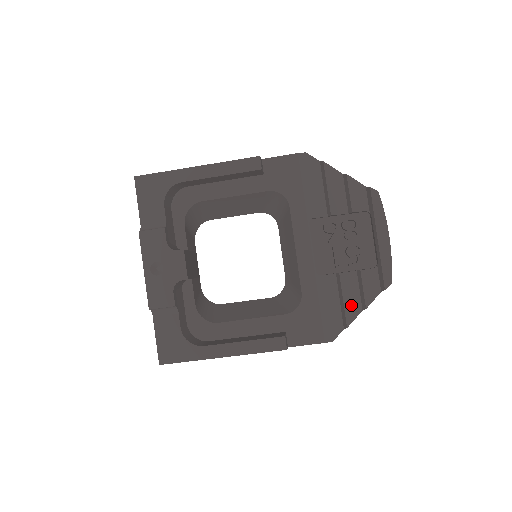
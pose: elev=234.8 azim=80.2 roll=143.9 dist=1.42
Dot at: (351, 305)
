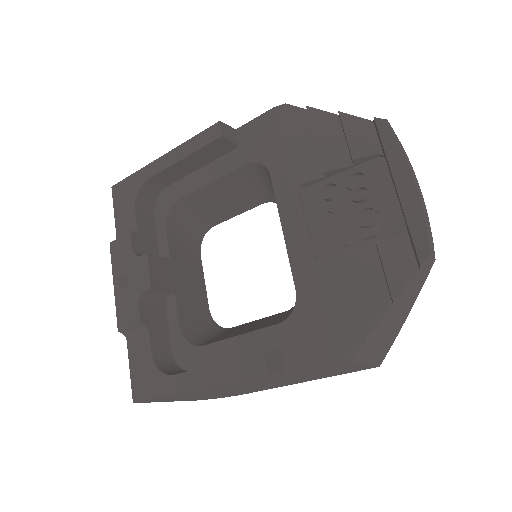
Dot at: (370, 298)
